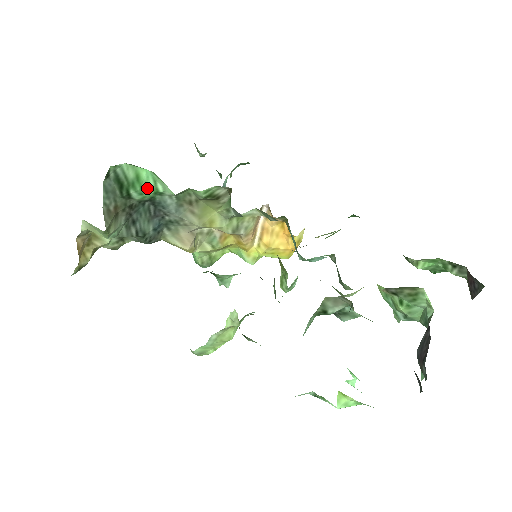
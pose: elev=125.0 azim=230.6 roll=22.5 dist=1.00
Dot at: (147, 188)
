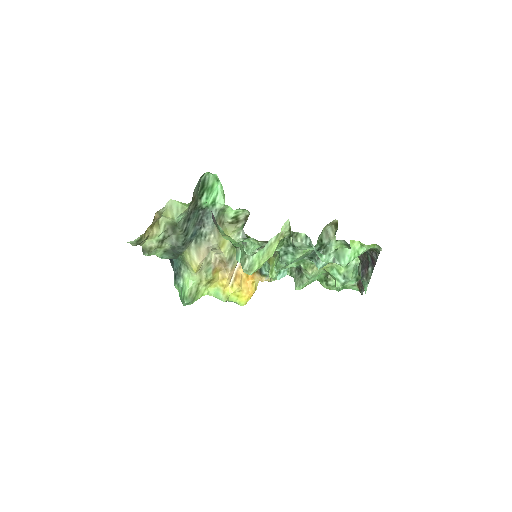
Dot at: (211, 196)
